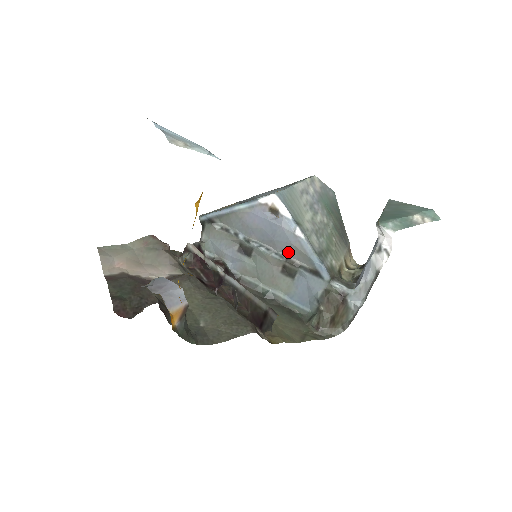
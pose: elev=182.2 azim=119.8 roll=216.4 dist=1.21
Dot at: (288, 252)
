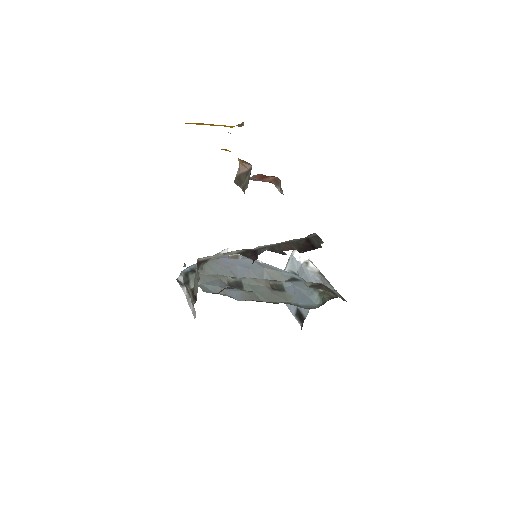
Dot at: (265, 277)
